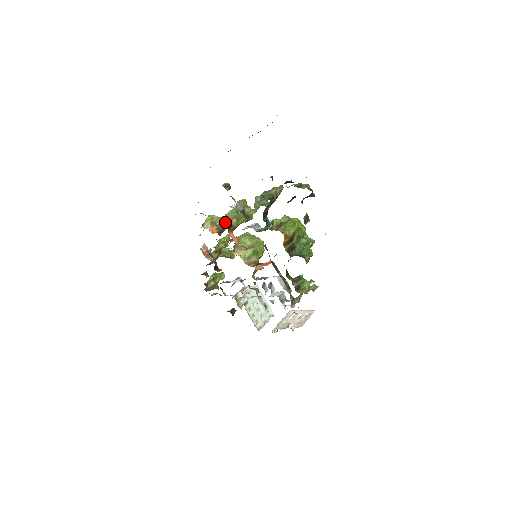
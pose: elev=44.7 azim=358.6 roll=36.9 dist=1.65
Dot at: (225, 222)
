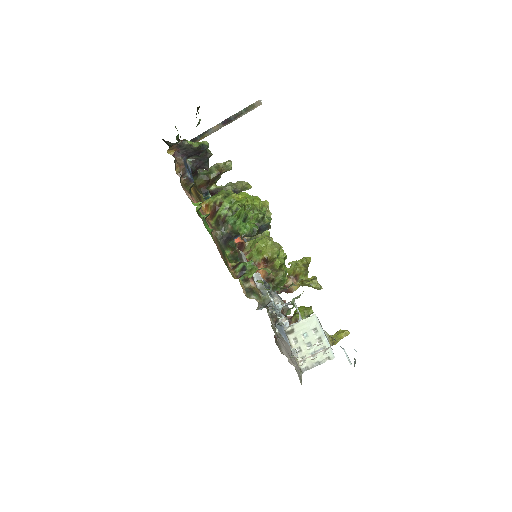
Dot at: occluded
